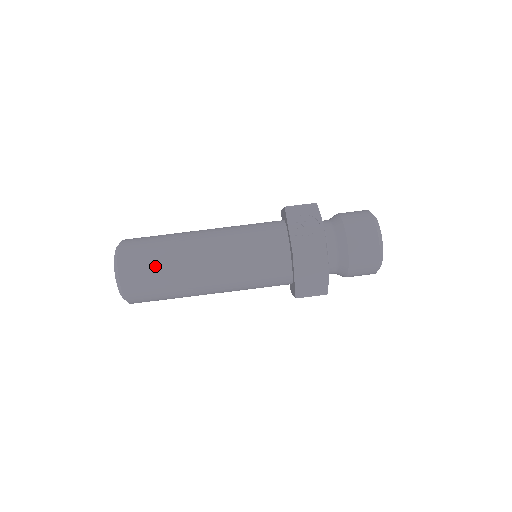
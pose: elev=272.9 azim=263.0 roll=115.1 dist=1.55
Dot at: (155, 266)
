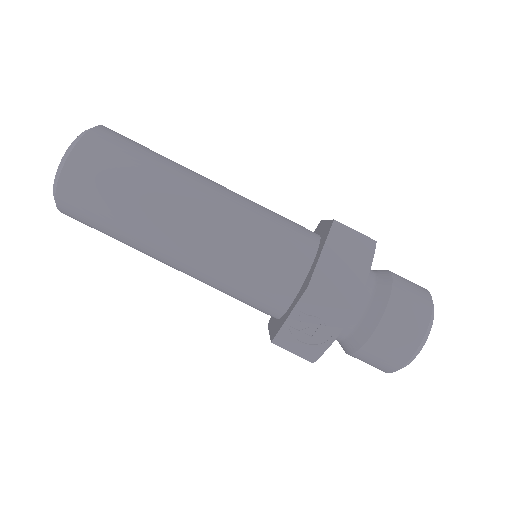
Dot at: (106, 228)
